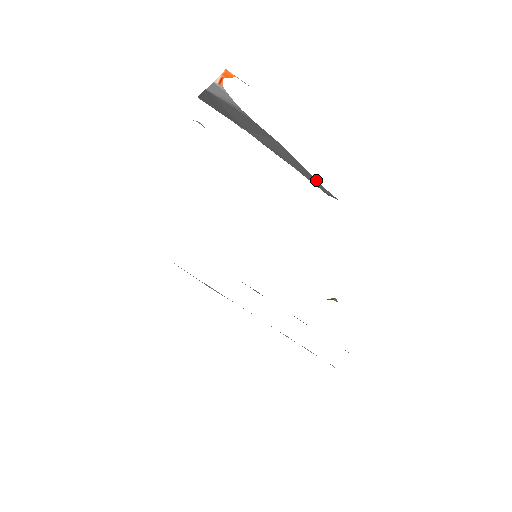
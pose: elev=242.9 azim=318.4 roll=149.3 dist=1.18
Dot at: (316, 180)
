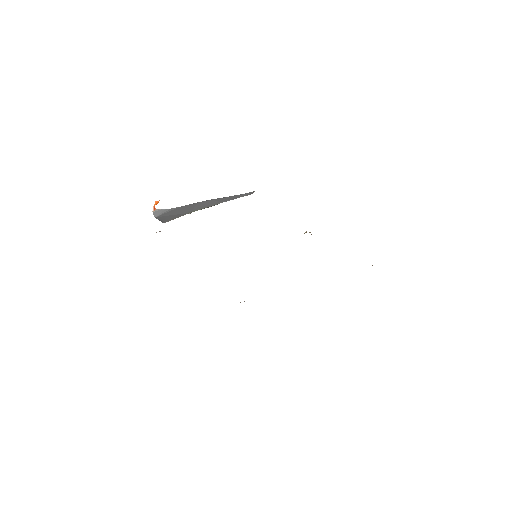
Dot at: (235, 196)
